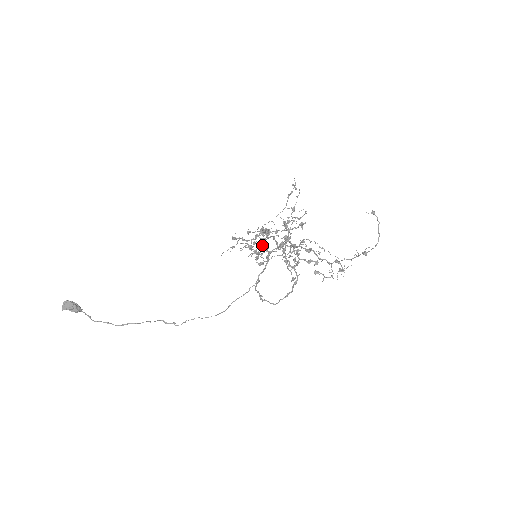
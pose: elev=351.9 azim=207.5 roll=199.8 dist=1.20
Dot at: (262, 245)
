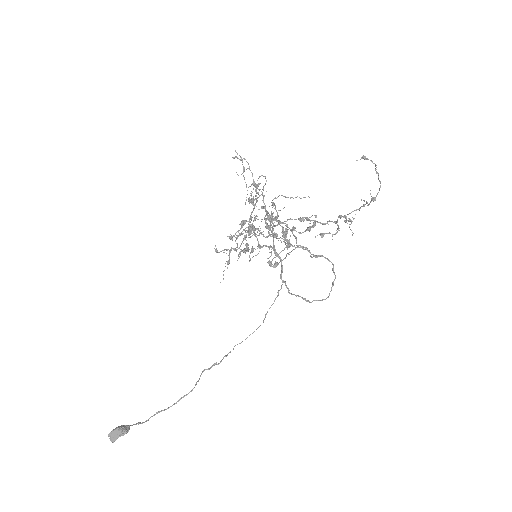
Dot at: occluded
